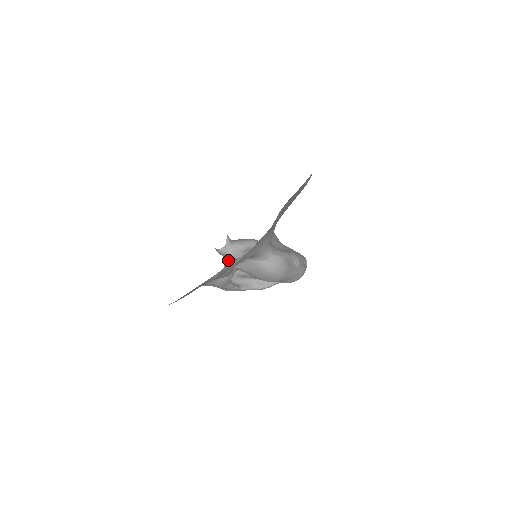
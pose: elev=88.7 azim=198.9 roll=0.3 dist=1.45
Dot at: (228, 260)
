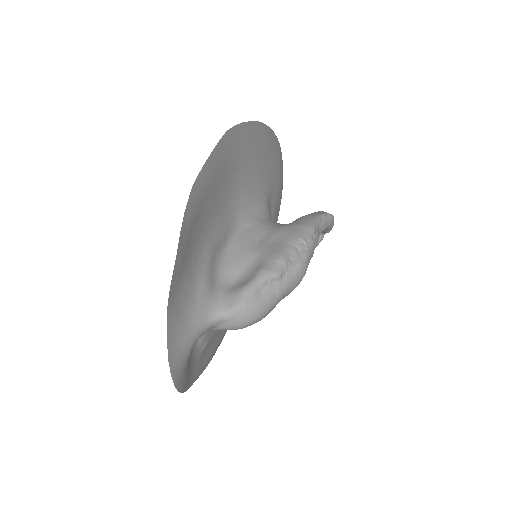
Dot at: occluded
